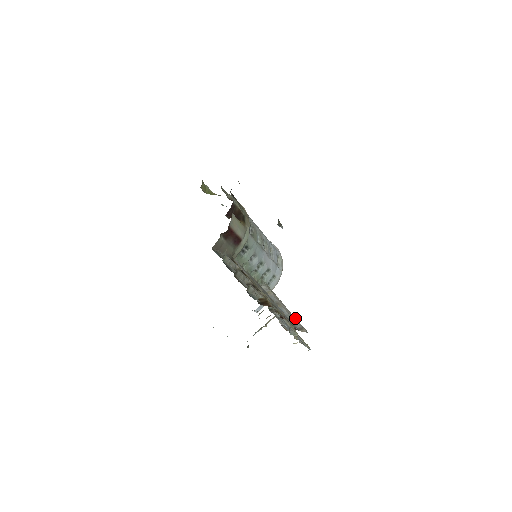
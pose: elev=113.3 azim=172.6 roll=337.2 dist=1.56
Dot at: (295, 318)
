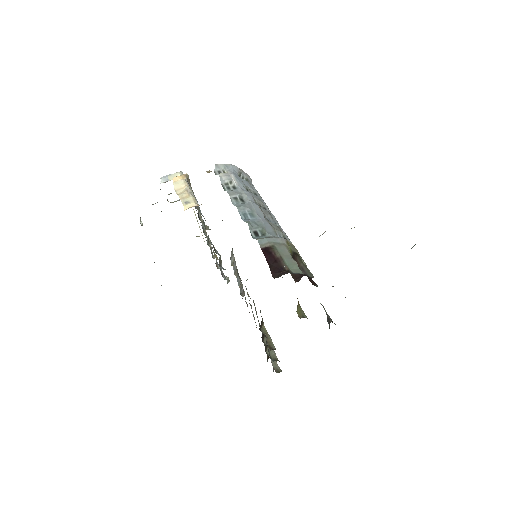
Dot at: occluded
